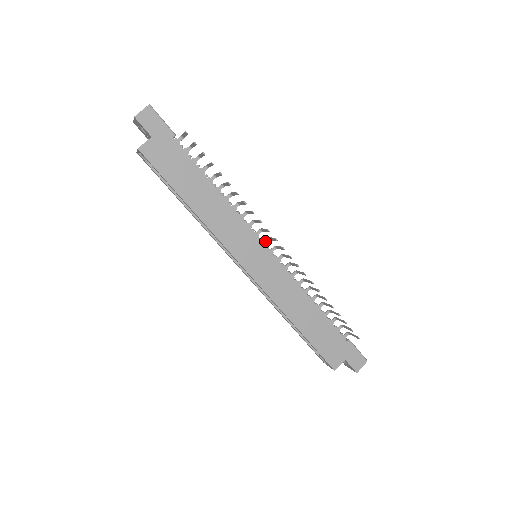
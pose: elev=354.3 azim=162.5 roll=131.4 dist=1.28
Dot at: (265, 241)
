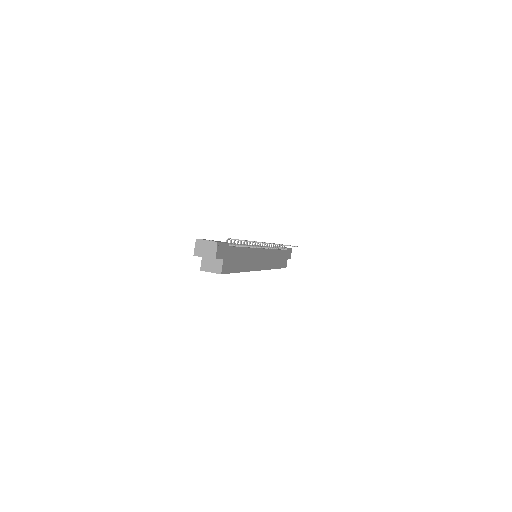
Dot at: (260, 245)
